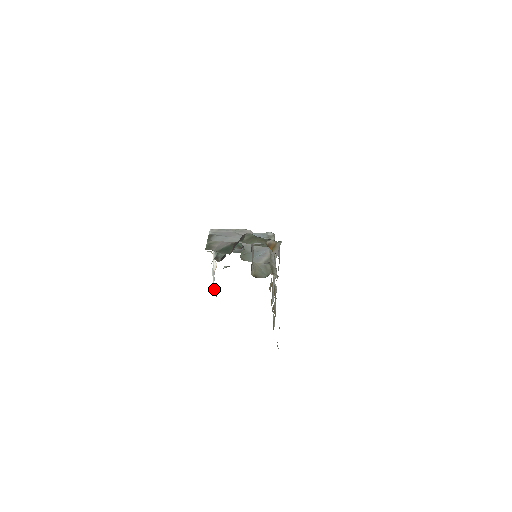
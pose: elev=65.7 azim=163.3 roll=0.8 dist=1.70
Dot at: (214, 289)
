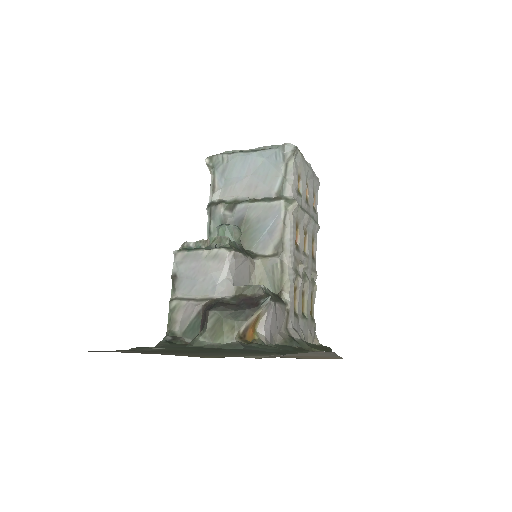
Dot at: occluded
